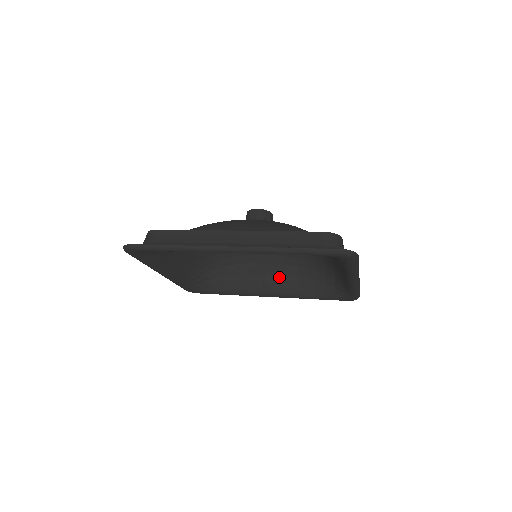
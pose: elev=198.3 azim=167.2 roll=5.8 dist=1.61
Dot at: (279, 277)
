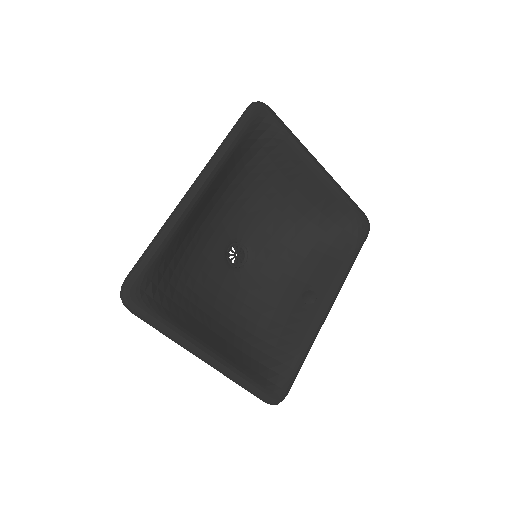
Dot at: (309, 283)
